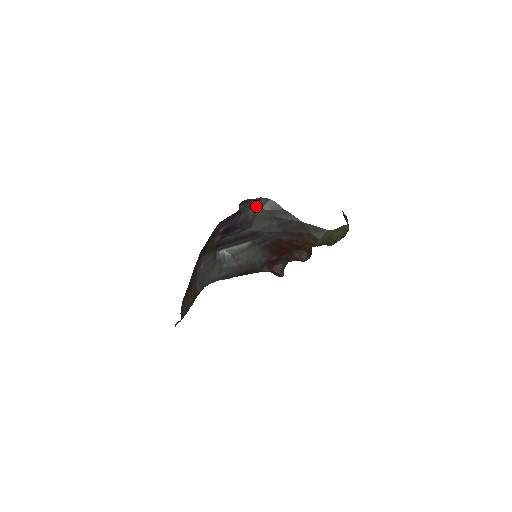
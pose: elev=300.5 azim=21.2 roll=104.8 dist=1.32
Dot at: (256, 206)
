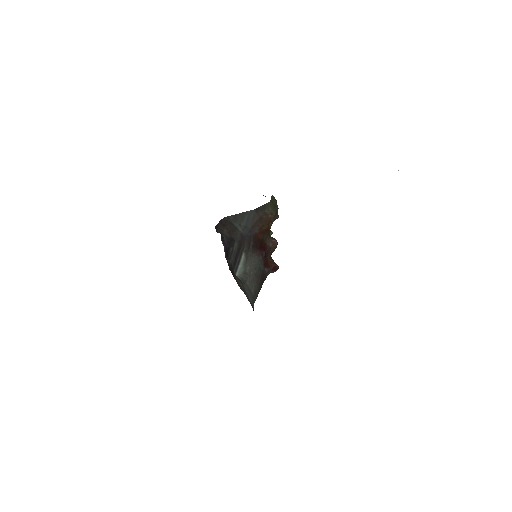
Dot at: (223, 227)
